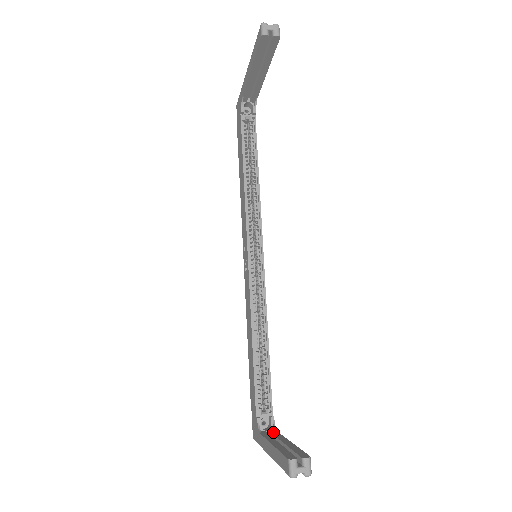
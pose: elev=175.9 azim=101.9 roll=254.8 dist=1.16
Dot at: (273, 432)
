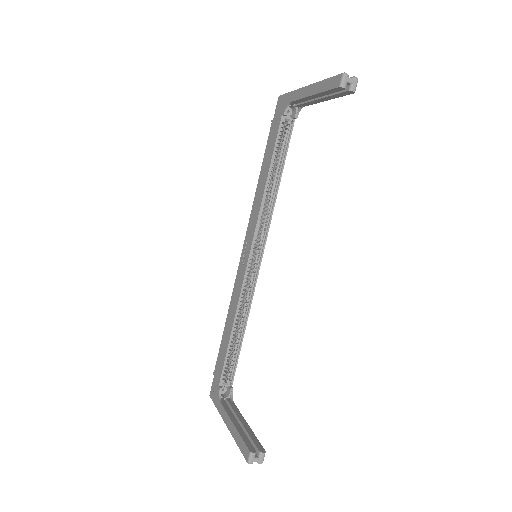
Dot at: (231, 403)
